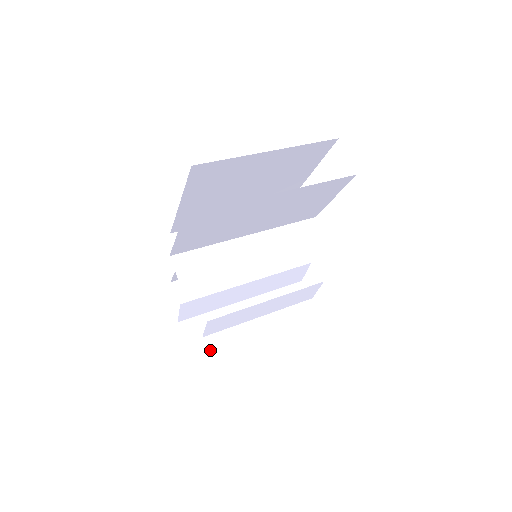
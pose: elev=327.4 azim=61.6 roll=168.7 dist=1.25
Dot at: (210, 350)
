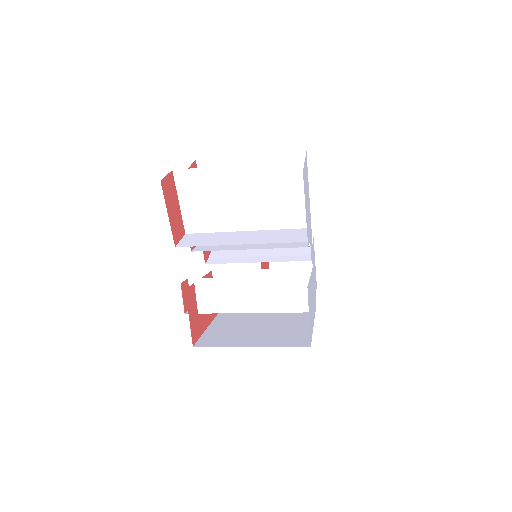
Dot at: (207, 338)
